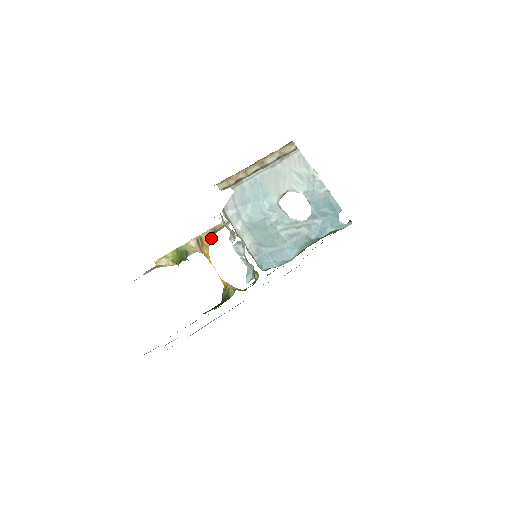
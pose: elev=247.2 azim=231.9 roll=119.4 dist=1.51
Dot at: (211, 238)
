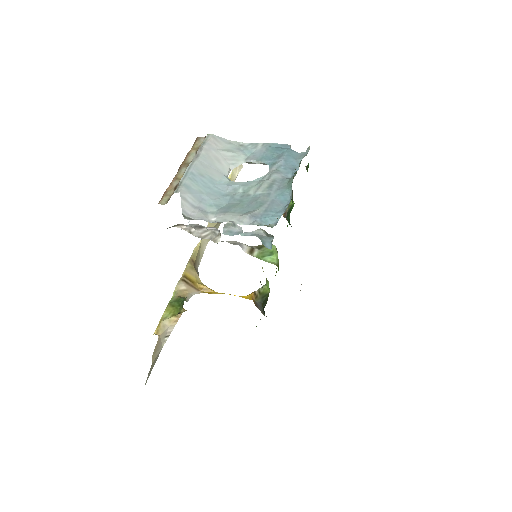
Dot at: (196, 273)
